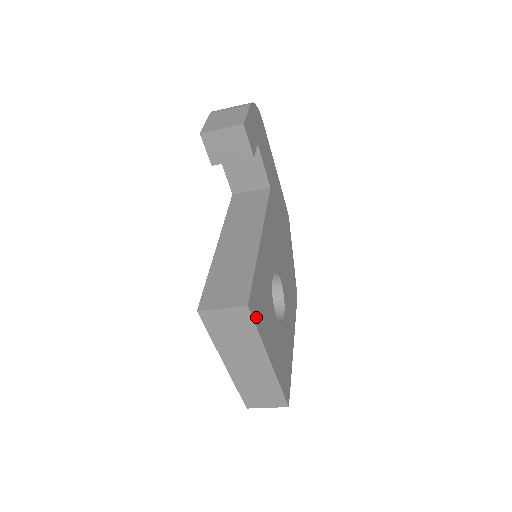
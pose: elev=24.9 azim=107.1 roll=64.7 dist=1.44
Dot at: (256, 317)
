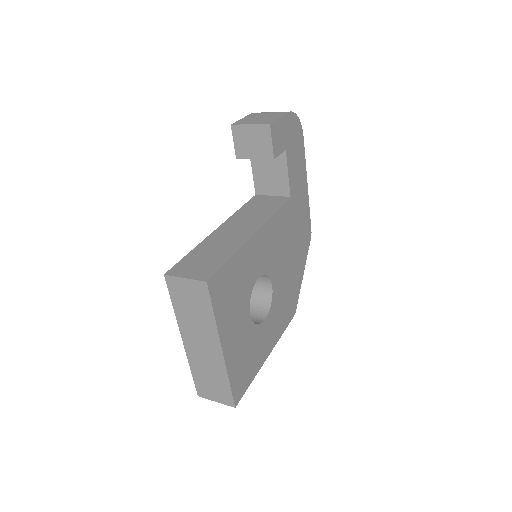
Dot at: (216, 298)
